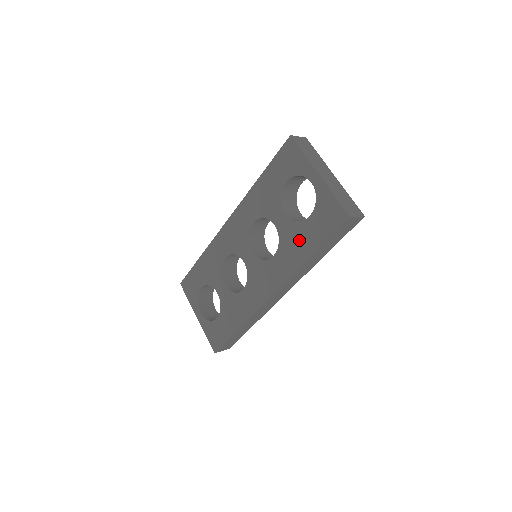
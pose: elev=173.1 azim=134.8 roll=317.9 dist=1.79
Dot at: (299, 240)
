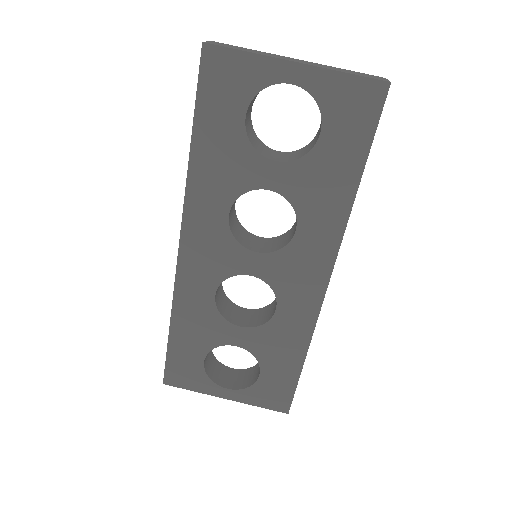
Dot at: (325, 178)
